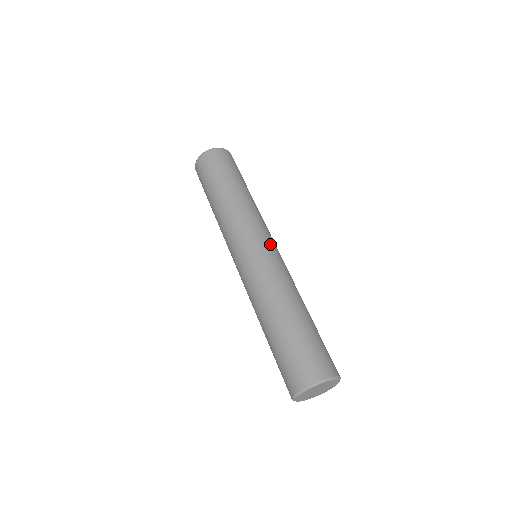
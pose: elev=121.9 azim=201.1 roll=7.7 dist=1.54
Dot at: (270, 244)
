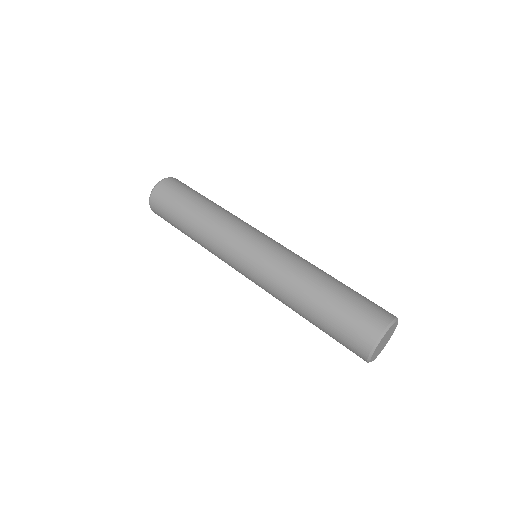
Dot at: occluded
